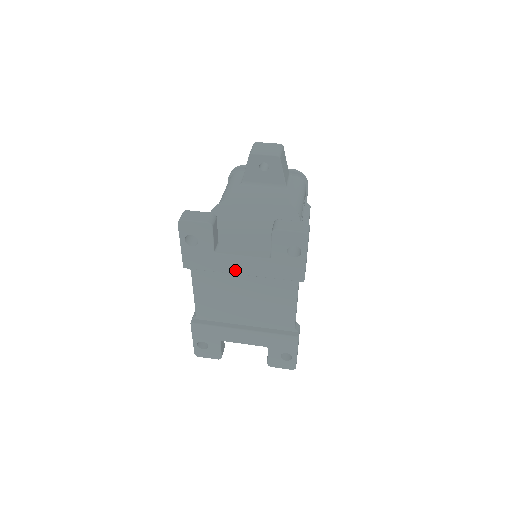
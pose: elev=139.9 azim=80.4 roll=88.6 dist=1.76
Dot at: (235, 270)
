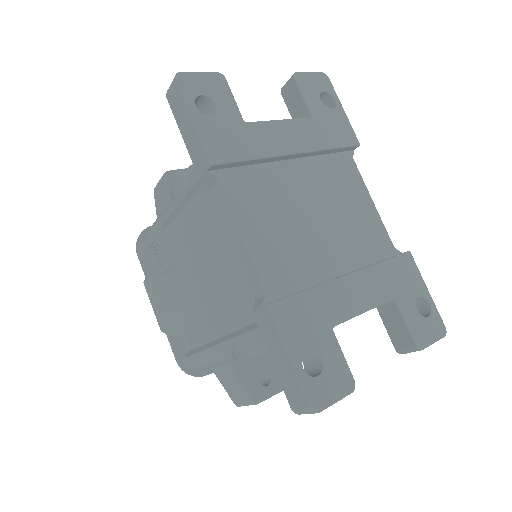
Dot at: (283, 147)
